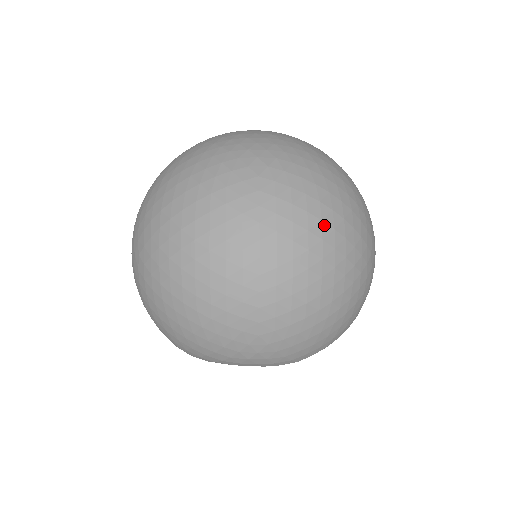
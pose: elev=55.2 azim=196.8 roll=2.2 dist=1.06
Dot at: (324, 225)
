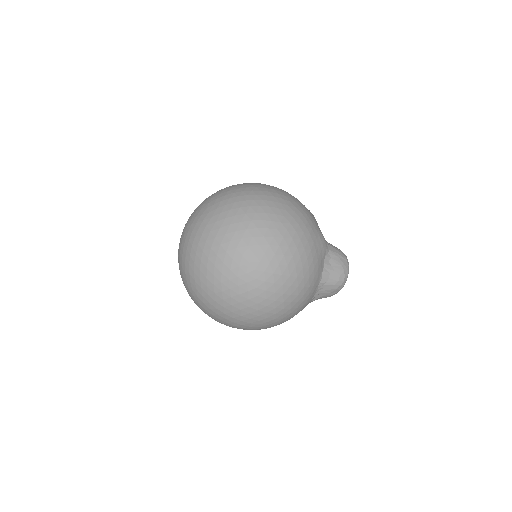
Dot at: (215, 319)
